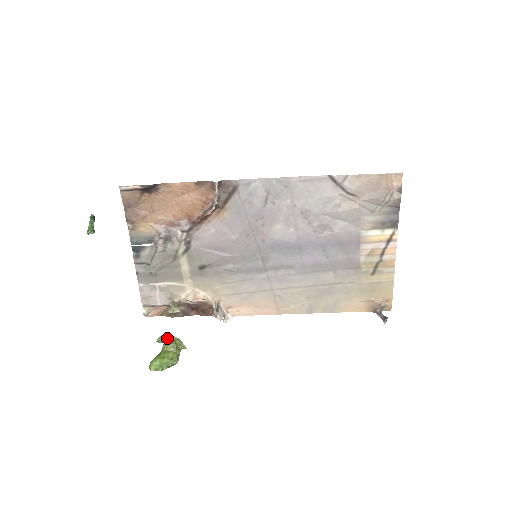
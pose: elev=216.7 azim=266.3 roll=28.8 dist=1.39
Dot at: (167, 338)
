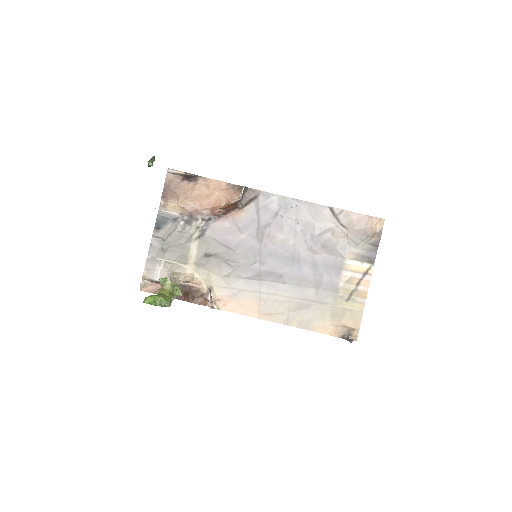
Dot at: (167, 283)
